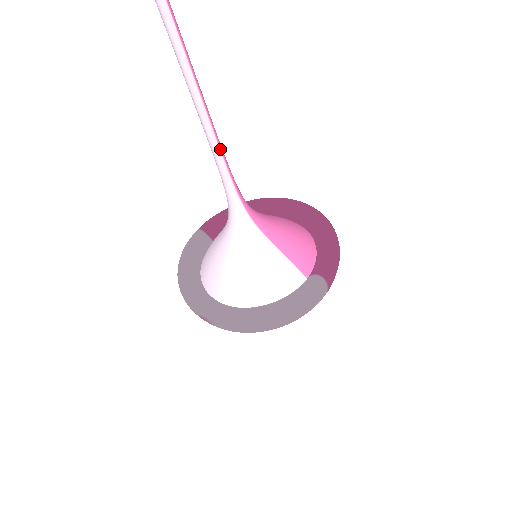
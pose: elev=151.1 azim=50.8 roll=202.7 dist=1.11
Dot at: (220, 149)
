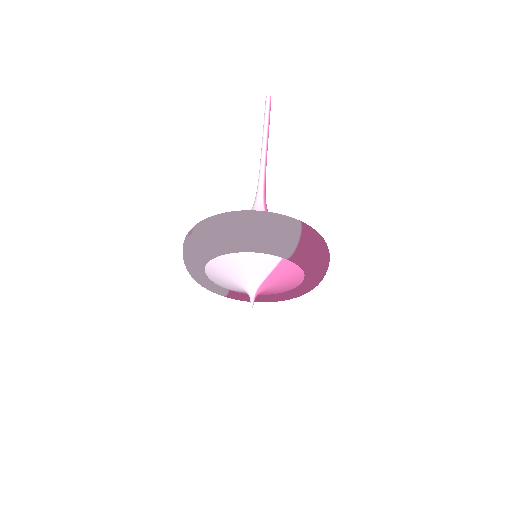
Dot at: (265, 166)
